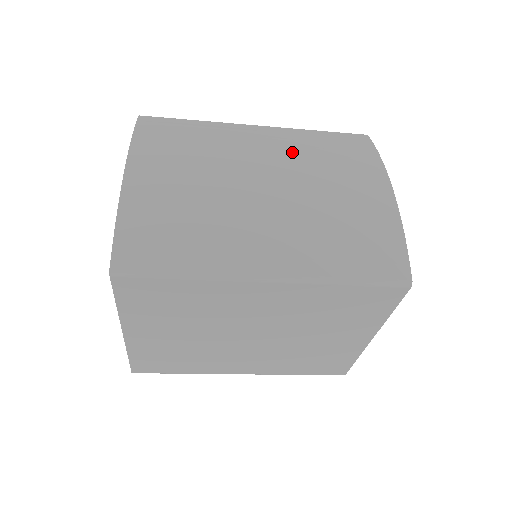
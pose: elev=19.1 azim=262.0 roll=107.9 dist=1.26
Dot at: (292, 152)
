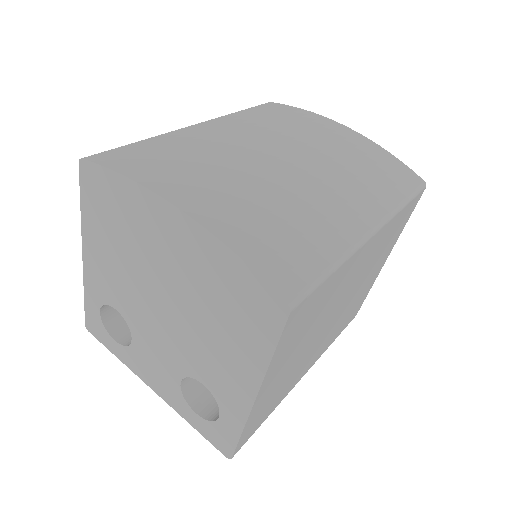
Dot at: (261, 130)
